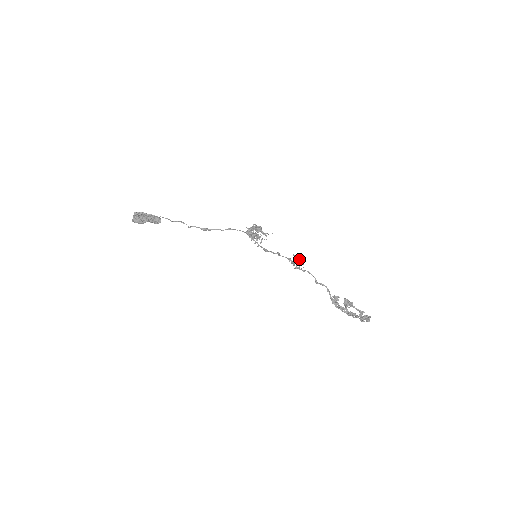
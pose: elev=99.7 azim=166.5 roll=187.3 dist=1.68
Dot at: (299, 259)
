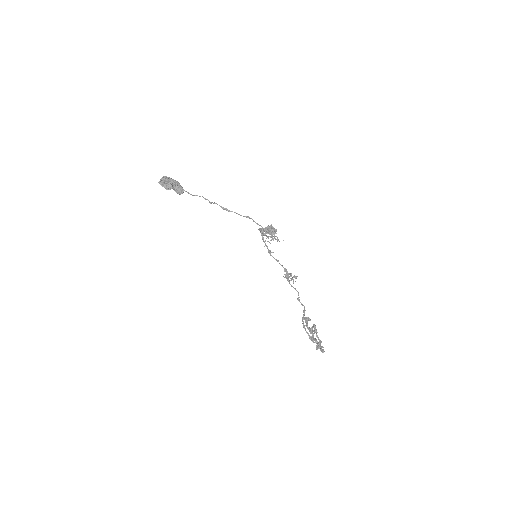
Dot at: (291, 278)
